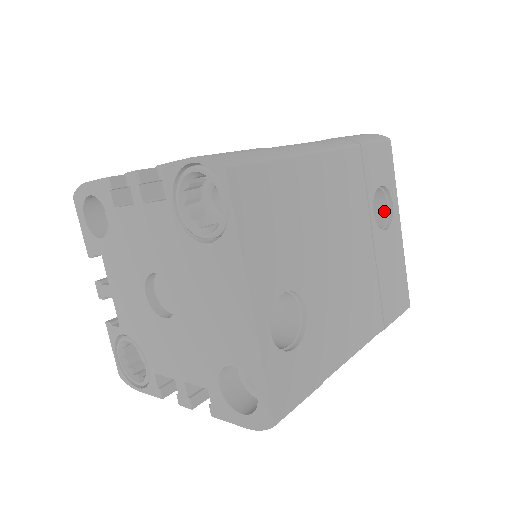
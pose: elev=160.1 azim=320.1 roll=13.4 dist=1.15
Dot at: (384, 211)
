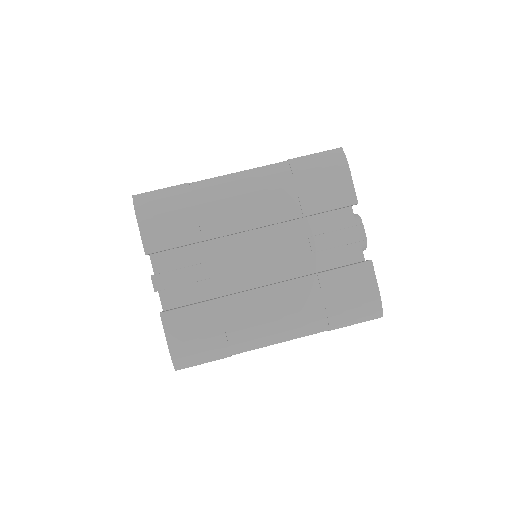
Dot at: occluded
